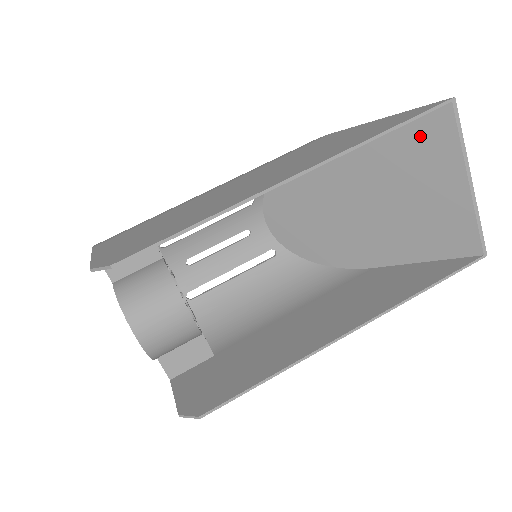
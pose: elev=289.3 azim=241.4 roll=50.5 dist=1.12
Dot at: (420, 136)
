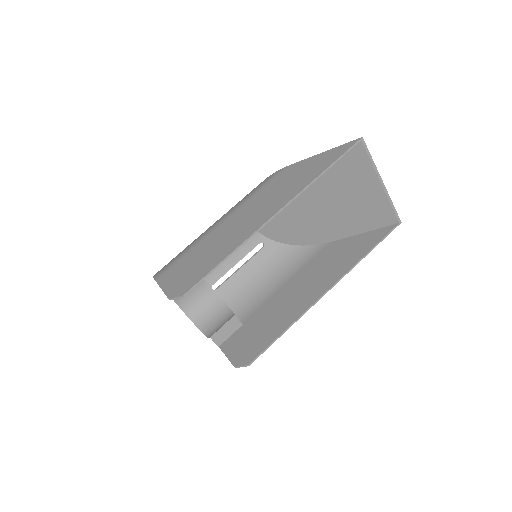
Dot at: (346, 161)
